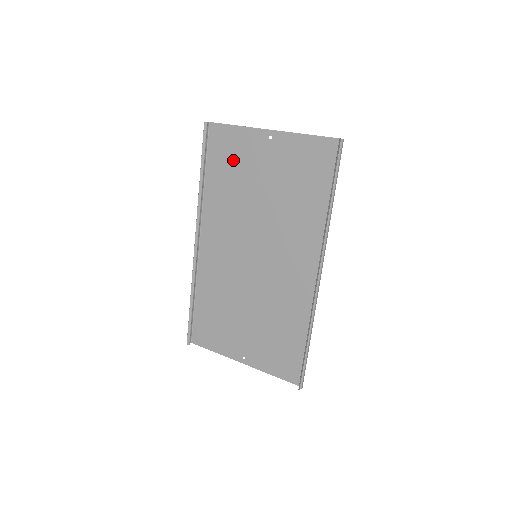
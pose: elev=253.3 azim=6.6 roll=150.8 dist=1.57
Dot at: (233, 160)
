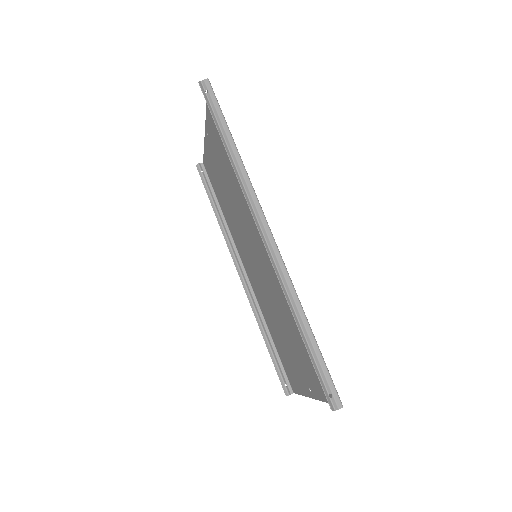
Dot at: (216, 179)
